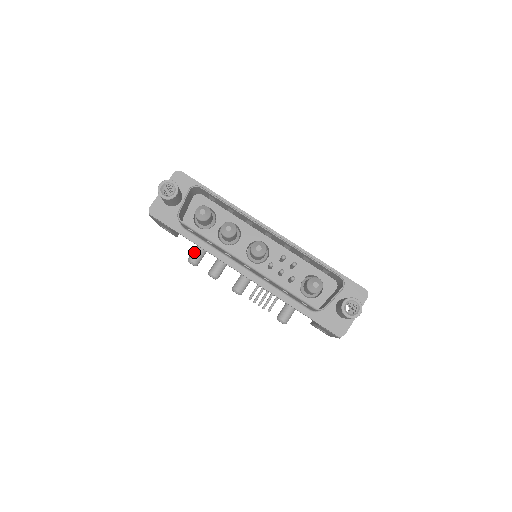
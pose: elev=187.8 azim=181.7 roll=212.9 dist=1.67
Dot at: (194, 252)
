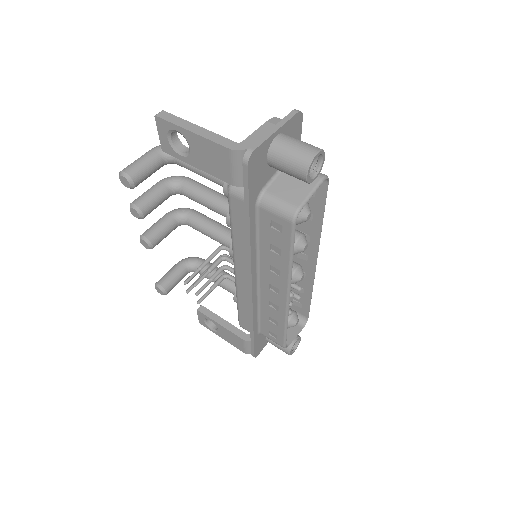
Dot at: (144, 169)
